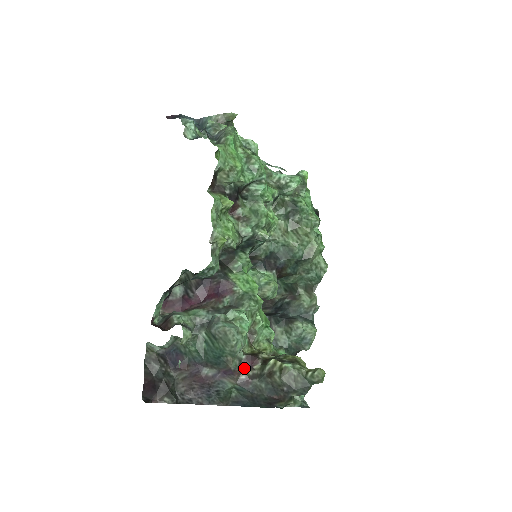
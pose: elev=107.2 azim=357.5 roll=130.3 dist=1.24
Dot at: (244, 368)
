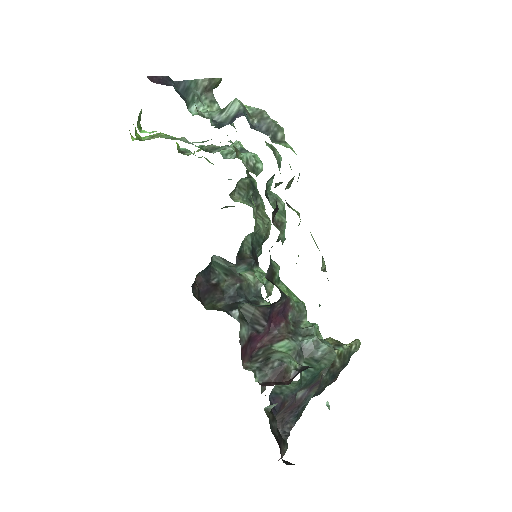
Dot at: occluded
